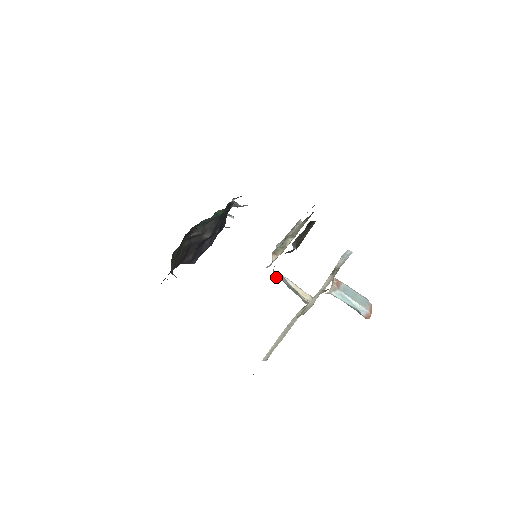
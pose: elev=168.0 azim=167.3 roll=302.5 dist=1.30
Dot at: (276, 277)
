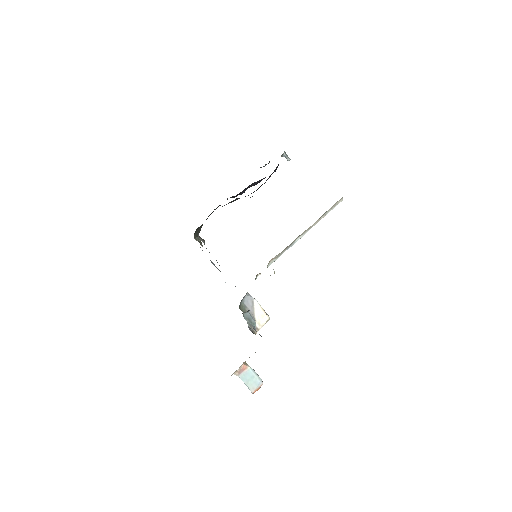
Dot at: (244, 302)
